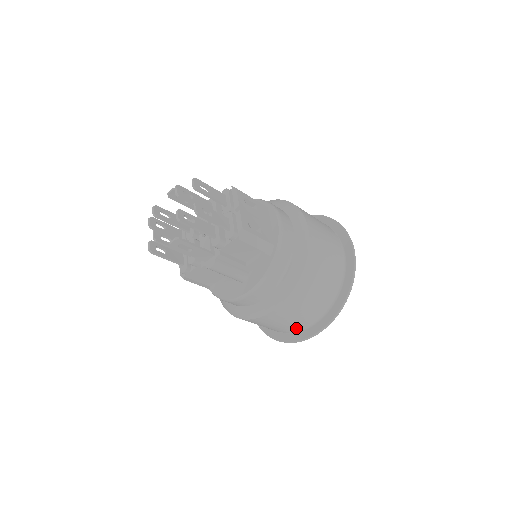
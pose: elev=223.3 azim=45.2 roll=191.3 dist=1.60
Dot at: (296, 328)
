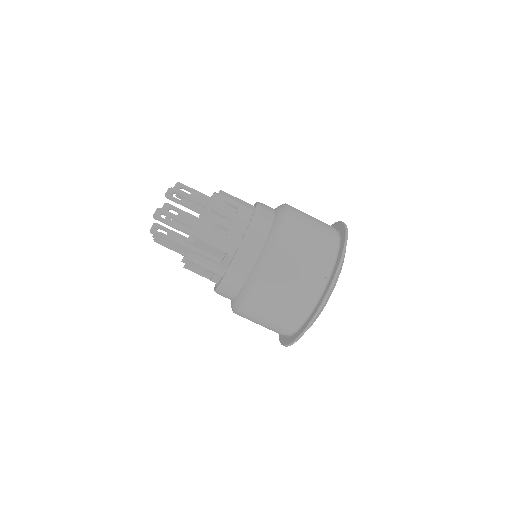
Dot at: (280, 332)
